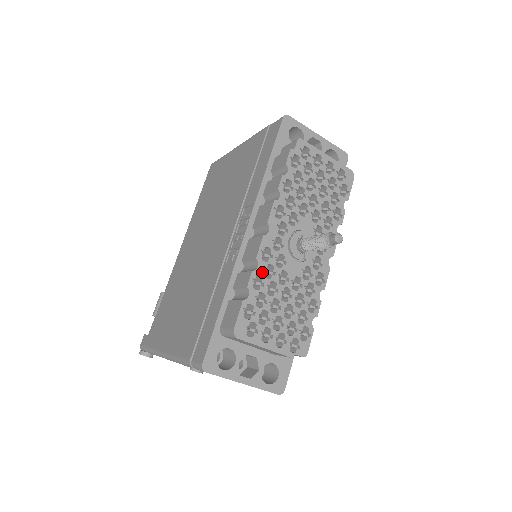
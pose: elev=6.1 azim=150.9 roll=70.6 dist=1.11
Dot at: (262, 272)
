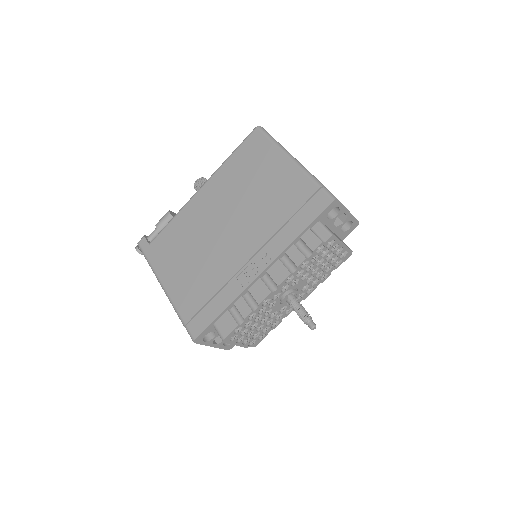
Dot at: (258, 311)
